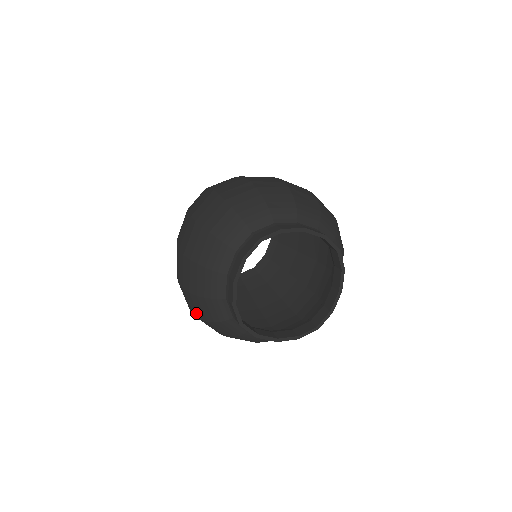
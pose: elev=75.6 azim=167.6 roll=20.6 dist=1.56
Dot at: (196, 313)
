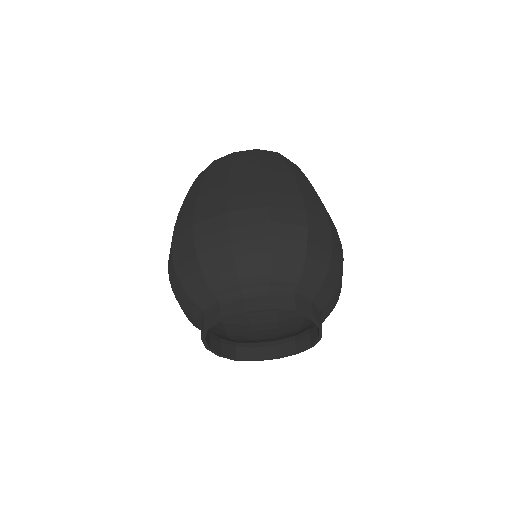
Dot at: occluded
